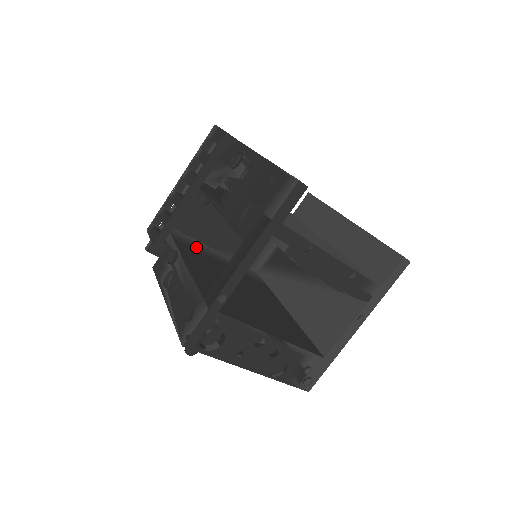
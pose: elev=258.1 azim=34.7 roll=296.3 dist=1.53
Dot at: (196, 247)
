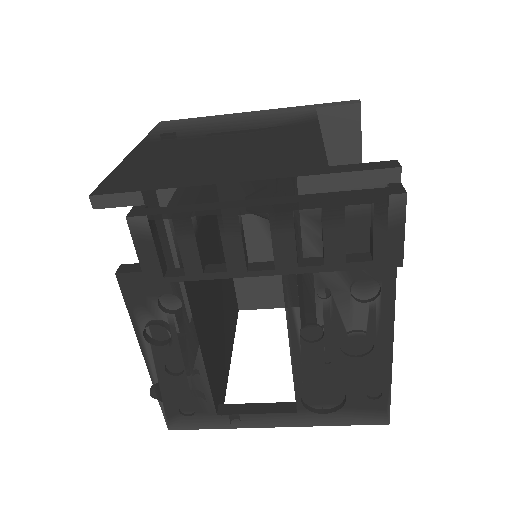
Dot at: occluded
